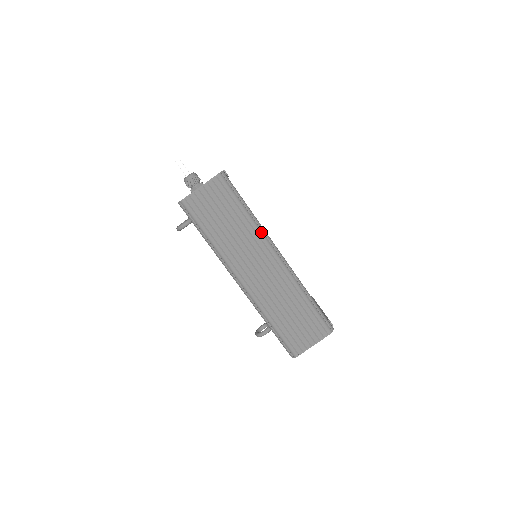
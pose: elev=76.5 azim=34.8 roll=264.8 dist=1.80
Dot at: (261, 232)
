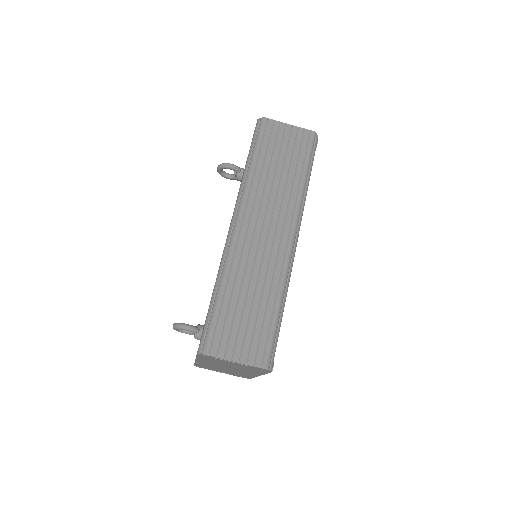
Dot at: (301, 205)
